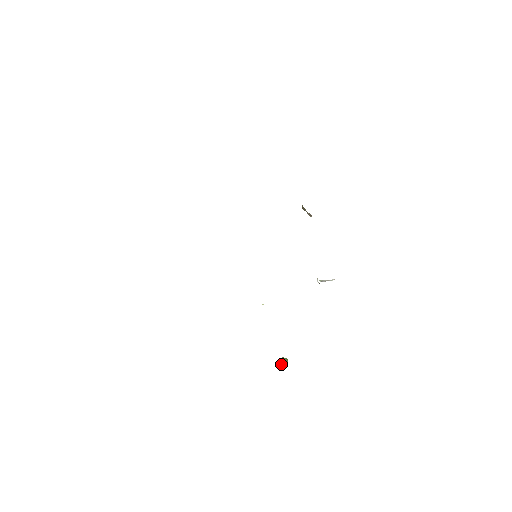
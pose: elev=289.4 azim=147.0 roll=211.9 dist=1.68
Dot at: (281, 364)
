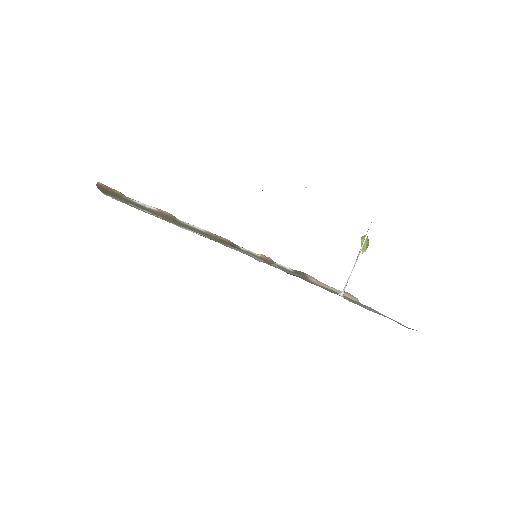
Dot at: occluded
